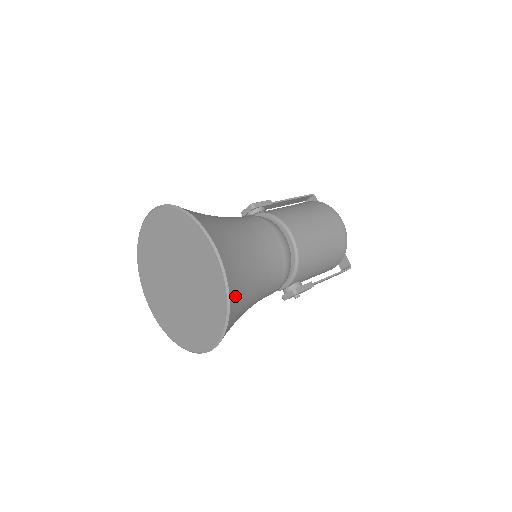
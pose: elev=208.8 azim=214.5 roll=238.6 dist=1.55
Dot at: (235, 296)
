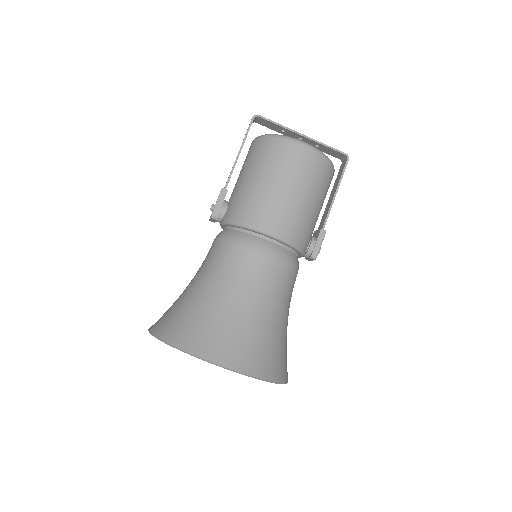
Dot at: (270, 367)
